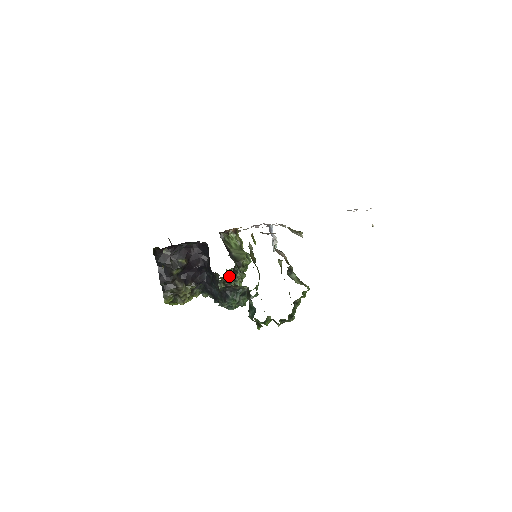
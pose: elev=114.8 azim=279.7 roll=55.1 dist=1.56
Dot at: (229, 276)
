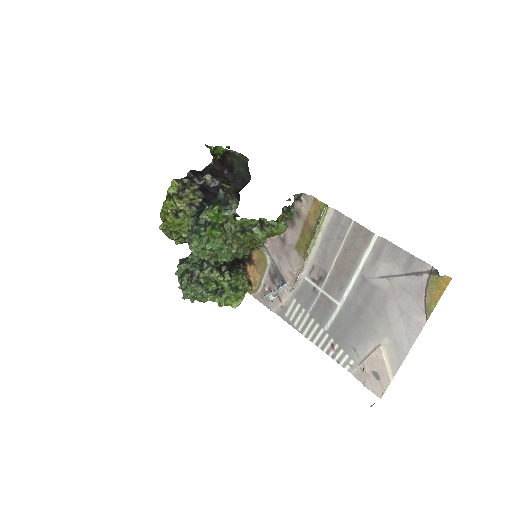
Dot at: occluded
